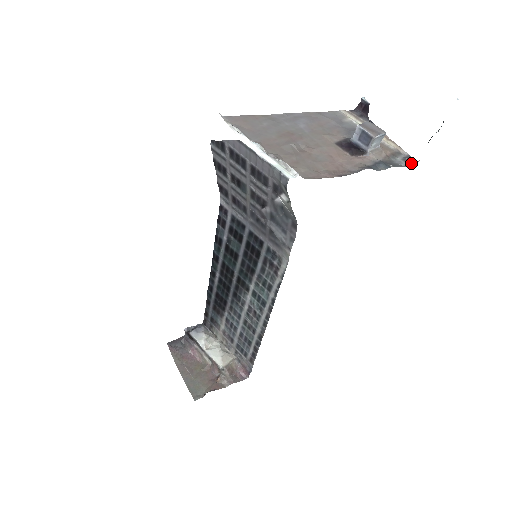
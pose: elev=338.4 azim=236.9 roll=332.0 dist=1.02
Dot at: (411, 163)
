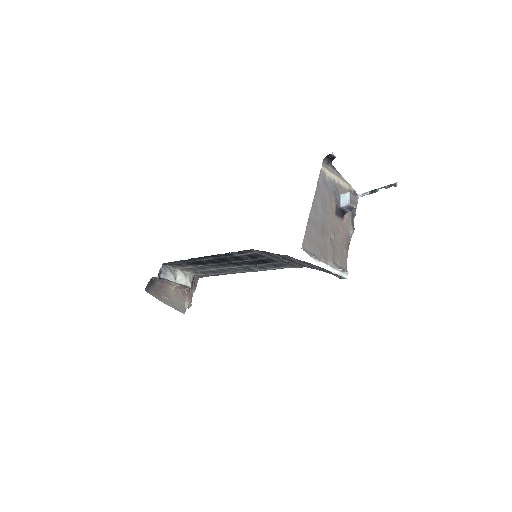
Dot at: occluded
